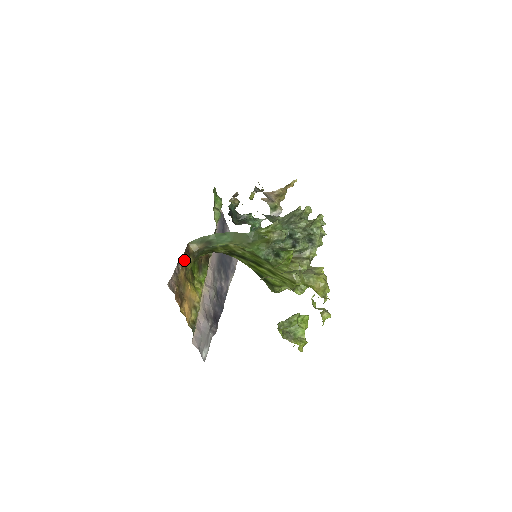
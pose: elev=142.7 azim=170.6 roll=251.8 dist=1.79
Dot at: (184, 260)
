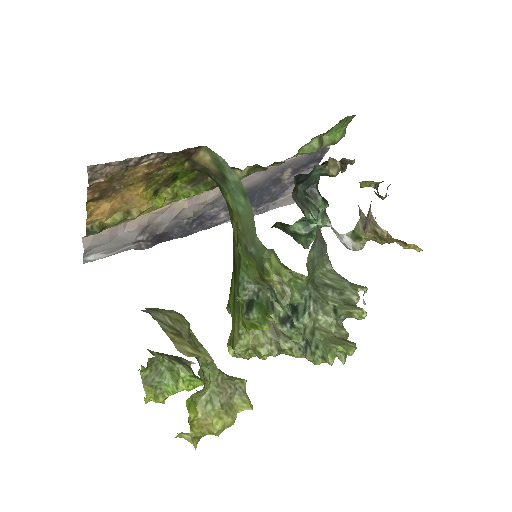
Dot at: (169, 158)
